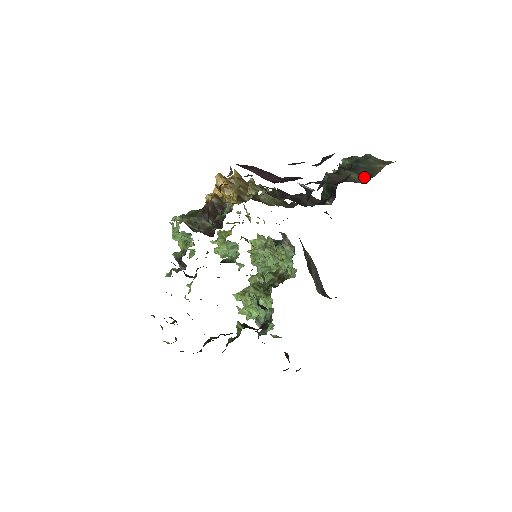
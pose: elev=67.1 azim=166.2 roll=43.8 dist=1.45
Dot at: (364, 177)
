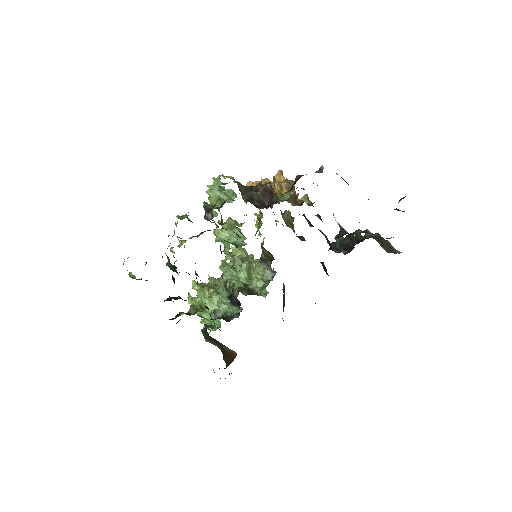
Dot at: (386, 249)
